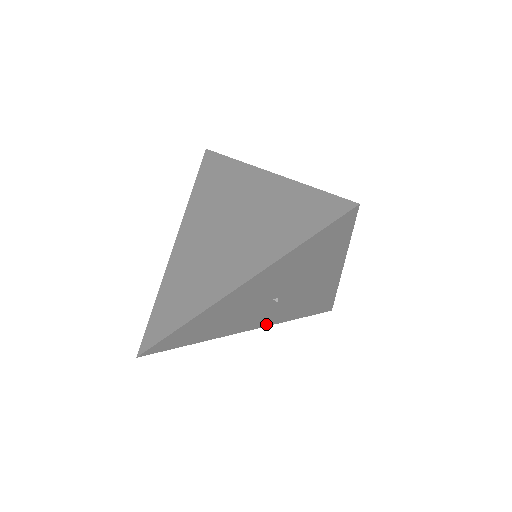
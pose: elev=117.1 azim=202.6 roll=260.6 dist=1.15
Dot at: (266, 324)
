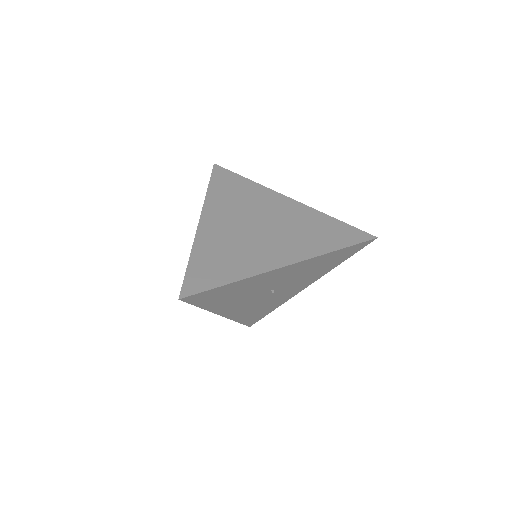
Dot at: (231, 316)
